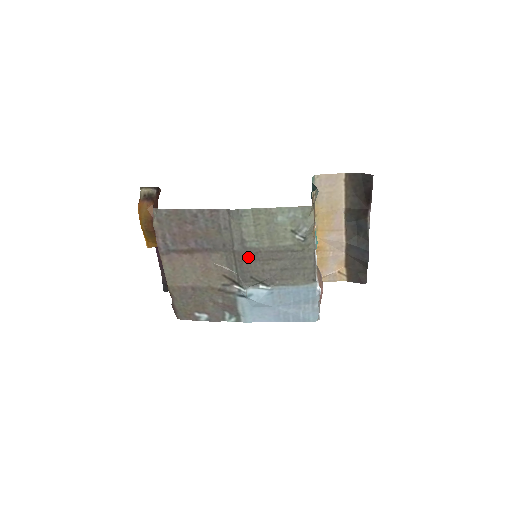
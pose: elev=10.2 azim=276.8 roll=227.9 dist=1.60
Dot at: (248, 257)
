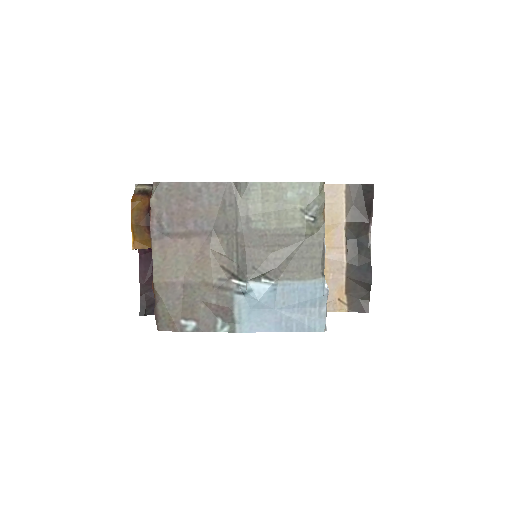
Dot at: (252, 241)
